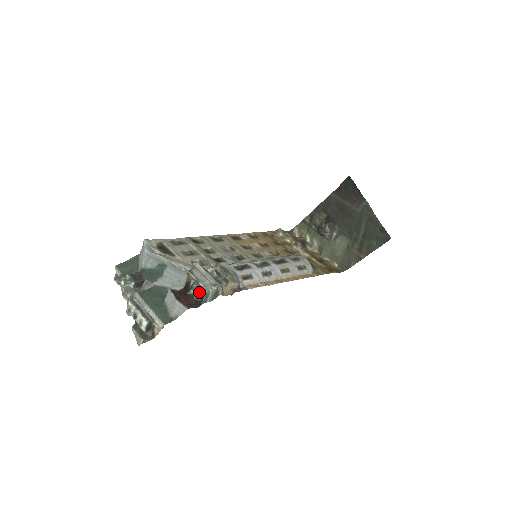
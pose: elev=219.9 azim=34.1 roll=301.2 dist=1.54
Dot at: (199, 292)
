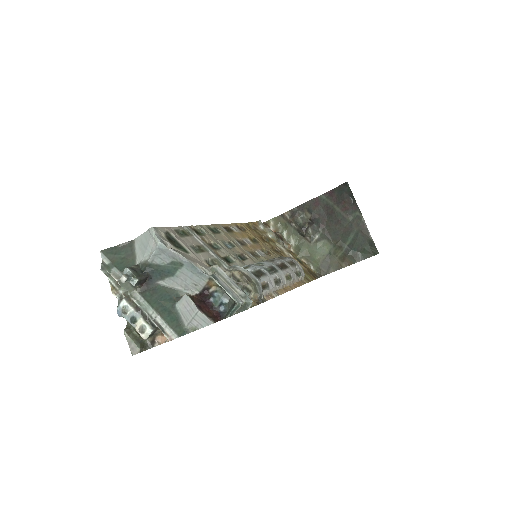
Dot at: (223, 302)
